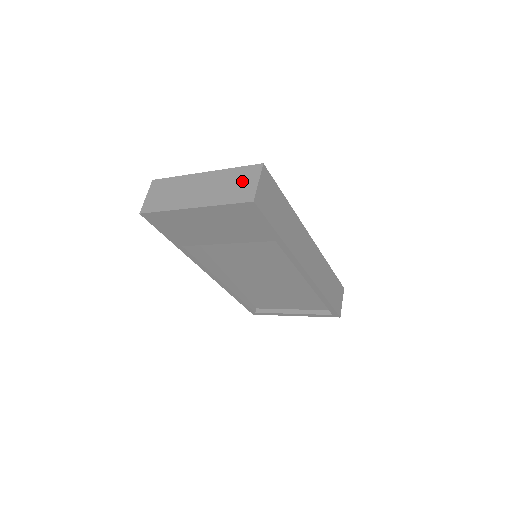
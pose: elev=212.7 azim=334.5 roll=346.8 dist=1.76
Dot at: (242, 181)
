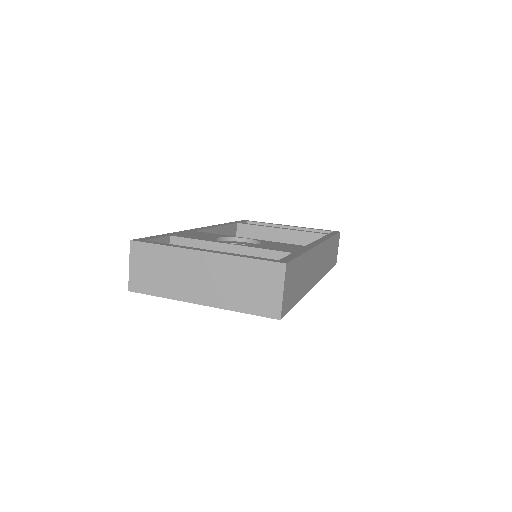
Dot at: (261, 284)
